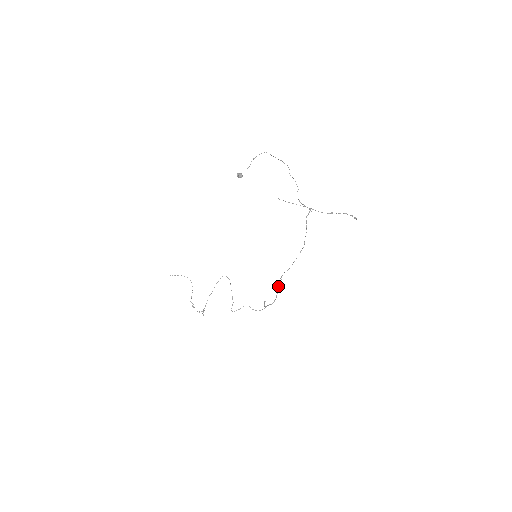
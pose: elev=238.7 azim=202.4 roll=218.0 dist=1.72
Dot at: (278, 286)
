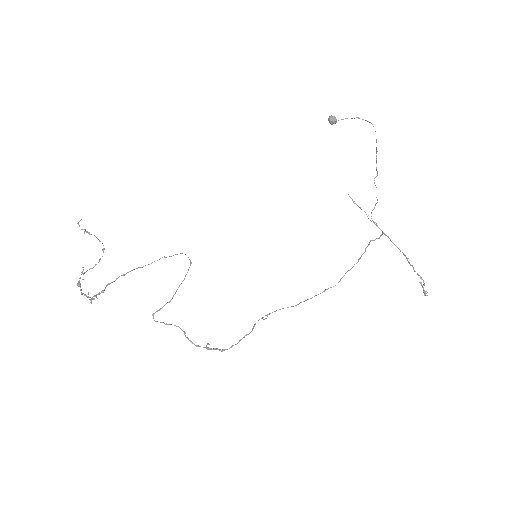
Dot at: occluded
